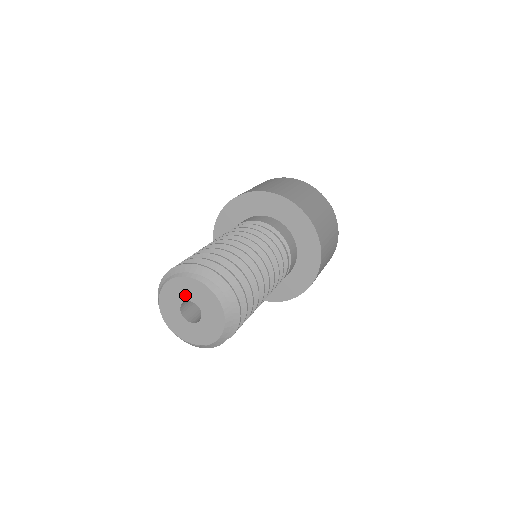
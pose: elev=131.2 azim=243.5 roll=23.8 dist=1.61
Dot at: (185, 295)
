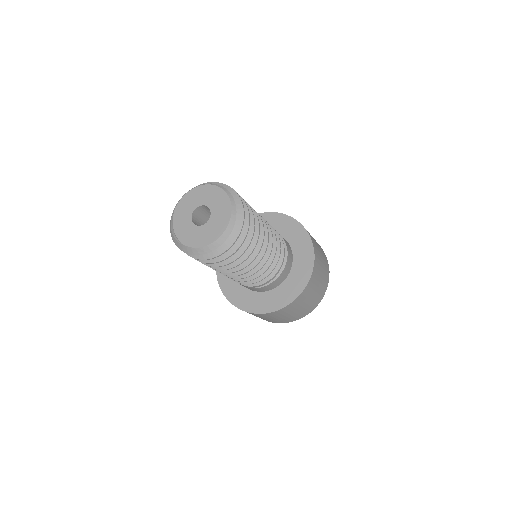
Dot at: (212, 203)
